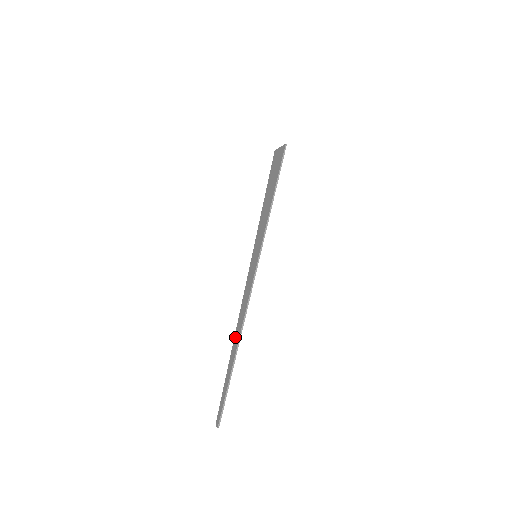
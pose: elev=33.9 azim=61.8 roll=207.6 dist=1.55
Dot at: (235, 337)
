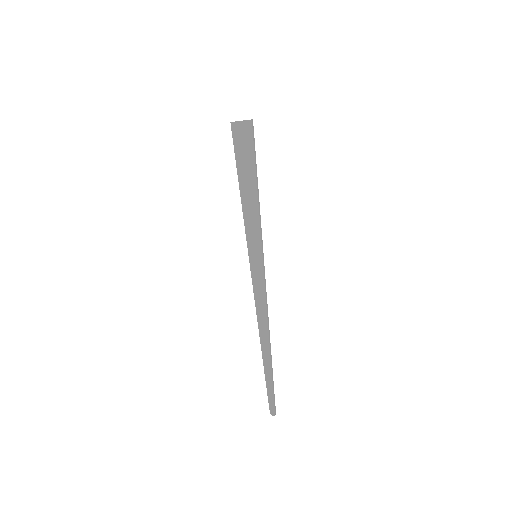
Dot at: (261, 338)
